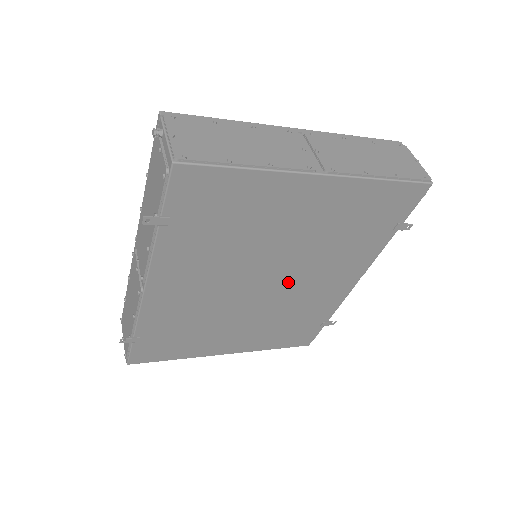
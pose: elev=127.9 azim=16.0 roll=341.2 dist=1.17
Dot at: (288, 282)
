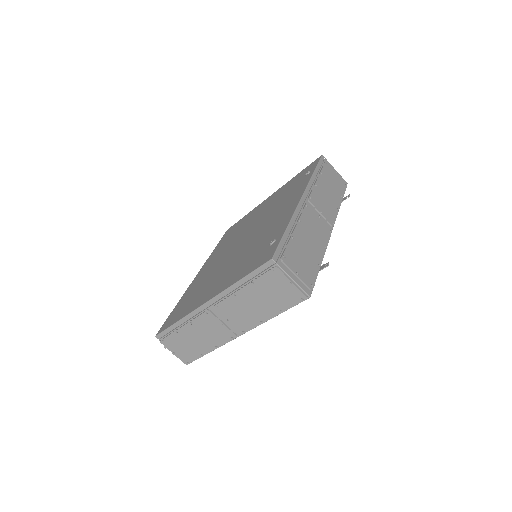
Dot at: occluded
